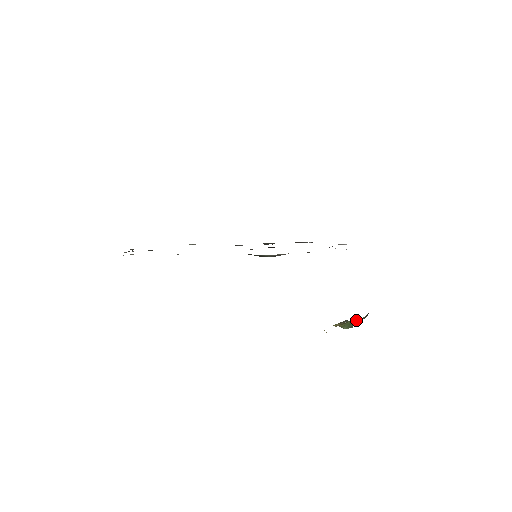
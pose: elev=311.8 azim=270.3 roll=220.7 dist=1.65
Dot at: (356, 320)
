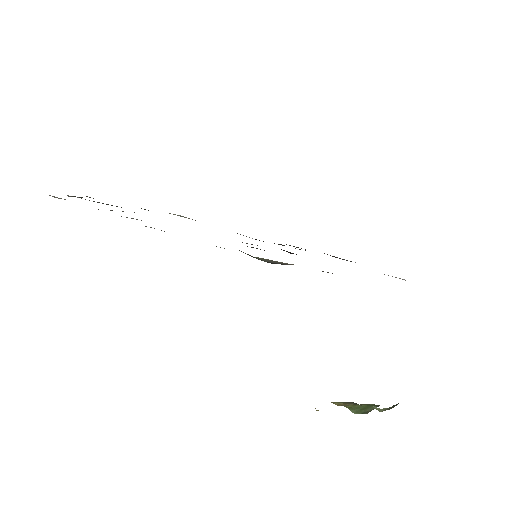
Dot at: (375, 405)
